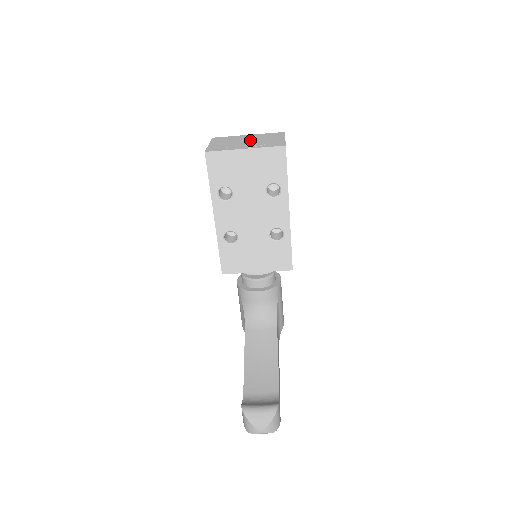
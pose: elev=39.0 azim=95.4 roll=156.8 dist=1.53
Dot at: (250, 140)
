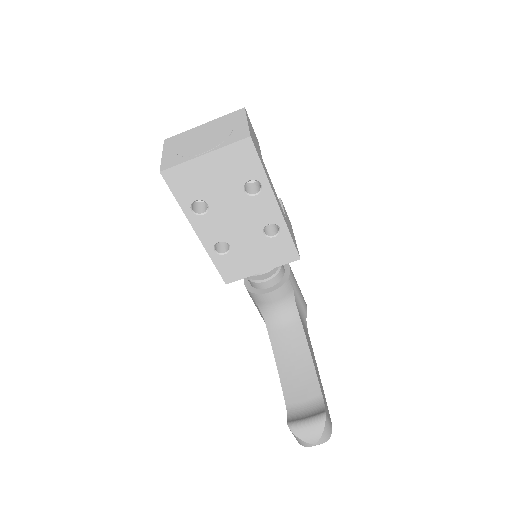
Dot at: (207, 135)
